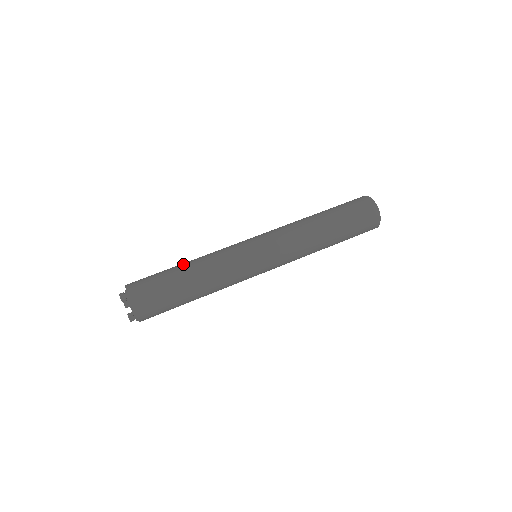
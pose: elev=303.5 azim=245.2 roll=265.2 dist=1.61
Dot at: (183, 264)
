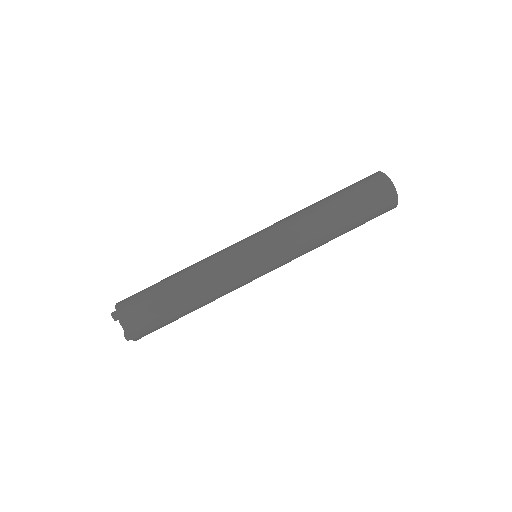
Dot at: (175, 274)
